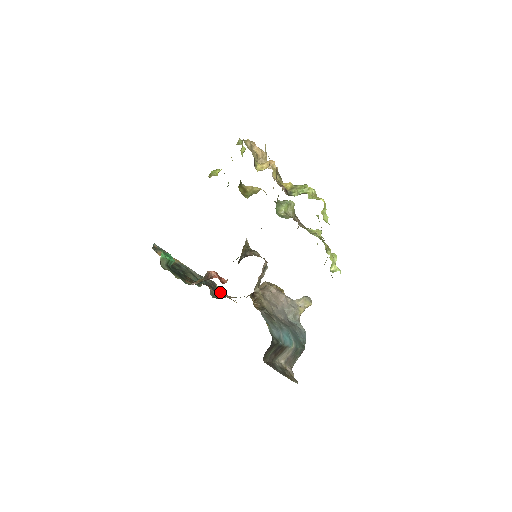
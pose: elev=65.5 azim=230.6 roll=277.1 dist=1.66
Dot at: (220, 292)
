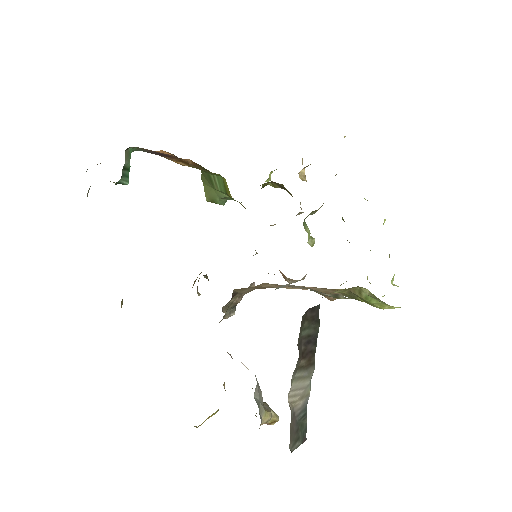
Dot at: occluded
